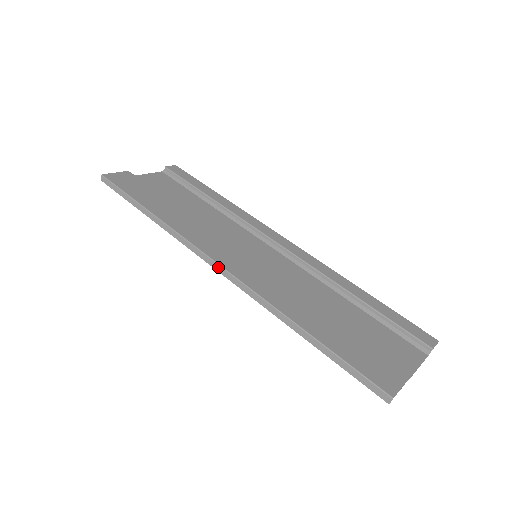
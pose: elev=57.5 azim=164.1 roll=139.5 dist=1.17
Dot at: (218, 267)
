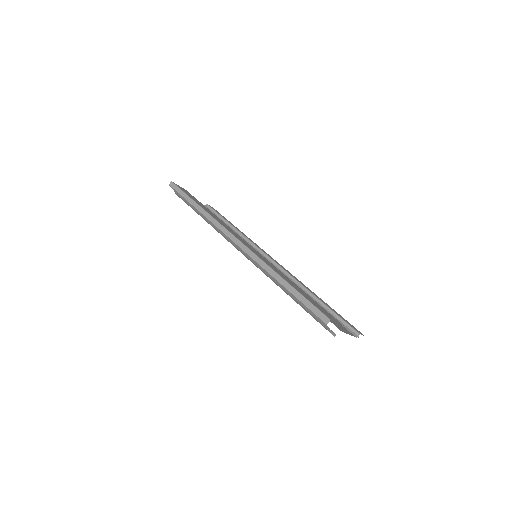
Dot at: (235, 239)
